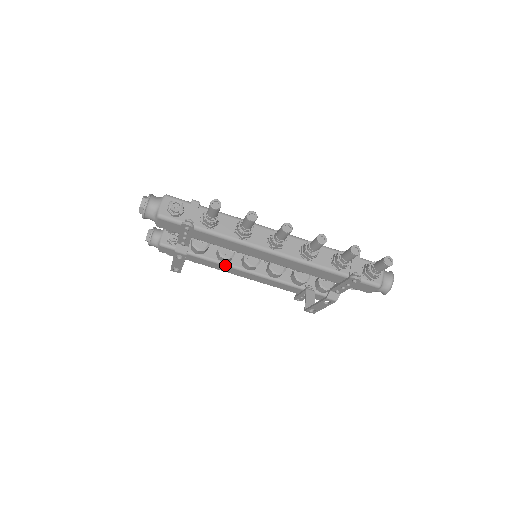
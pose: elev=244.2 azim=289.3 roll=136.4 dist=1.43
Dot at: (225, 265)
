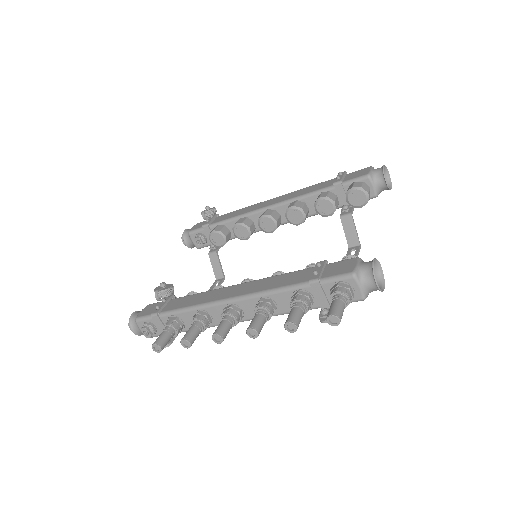
Dot at: (255, 232)
